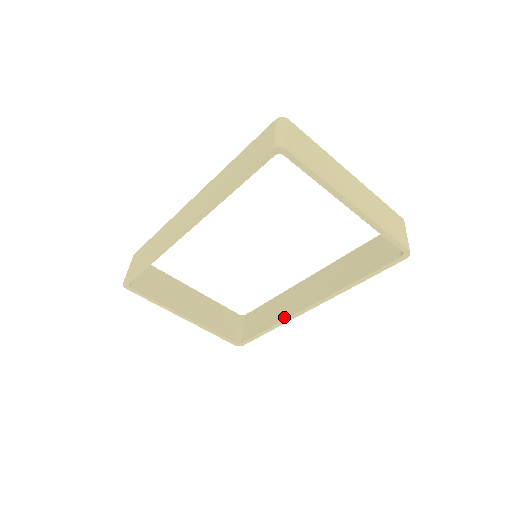
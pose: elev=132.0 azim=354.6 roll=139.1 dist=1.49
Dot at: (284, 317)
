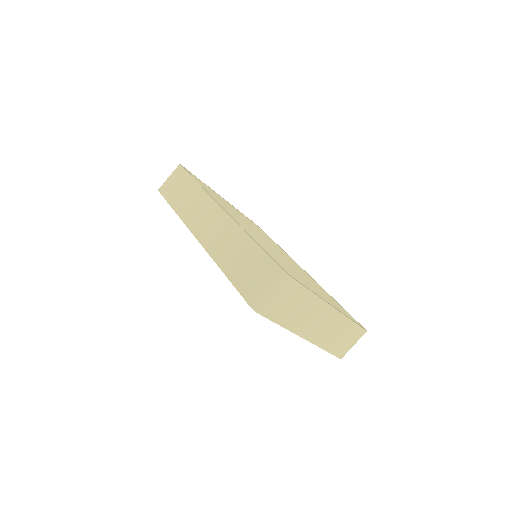
Dot at: occluded
